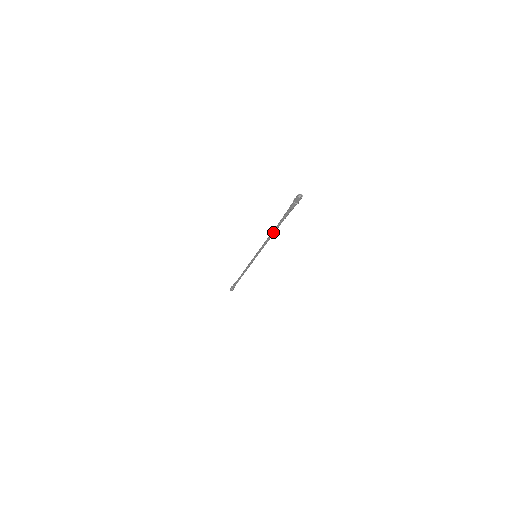
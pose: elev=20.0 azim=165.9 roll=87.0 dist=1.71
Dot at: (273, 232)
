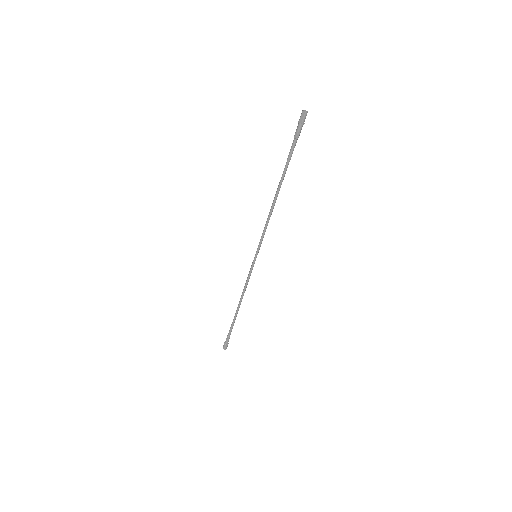
Dot at: (276, 194)
